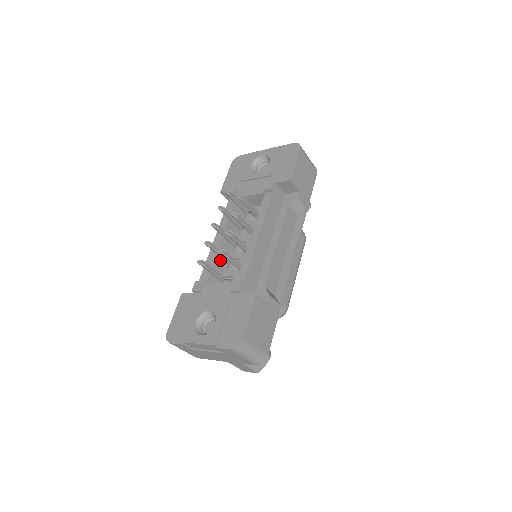
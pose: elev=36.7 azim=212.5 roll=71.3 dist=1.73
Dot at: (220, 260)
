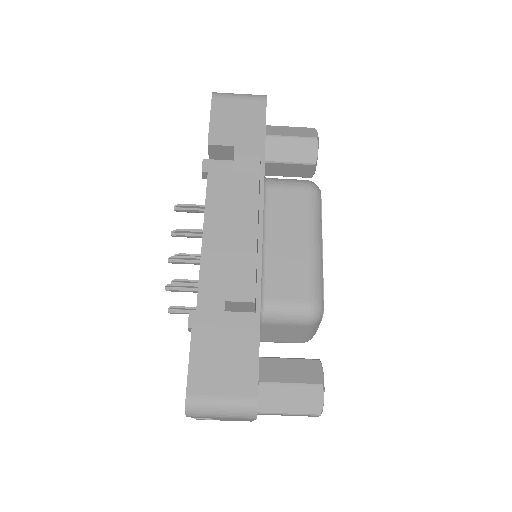
Dot at: occluded
